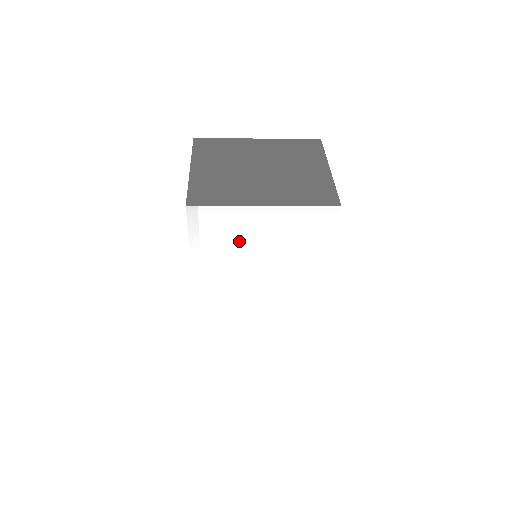
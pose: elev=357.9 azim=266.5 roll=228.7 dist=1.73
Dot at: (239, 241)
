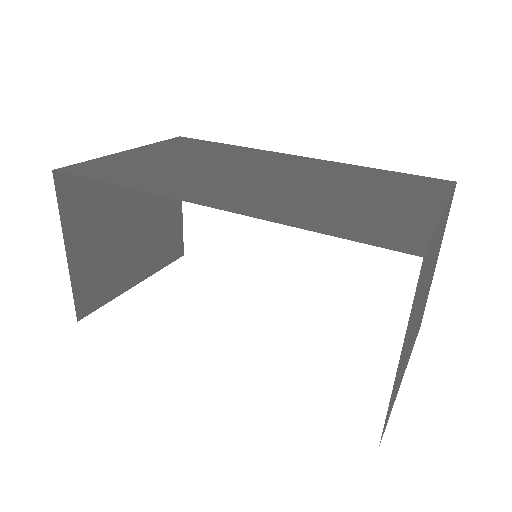
Dot at: occluded
